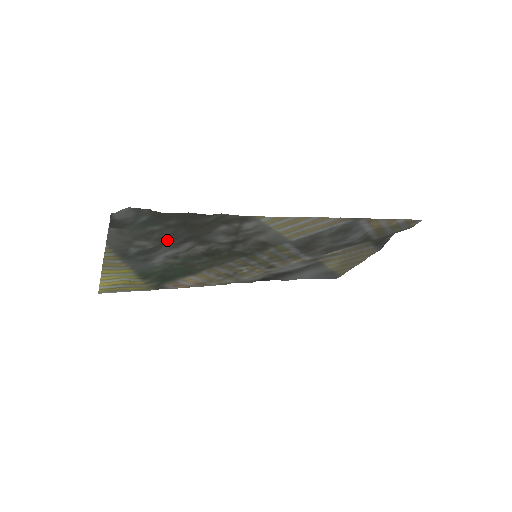
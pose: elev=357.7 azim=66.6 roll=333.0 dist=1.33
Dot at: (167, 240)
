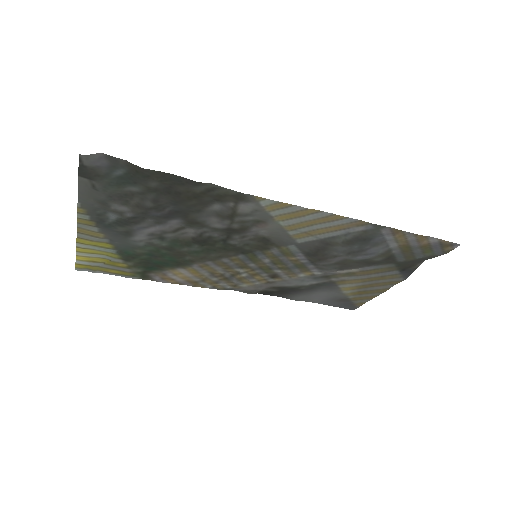
Dot at: (148, 208)
